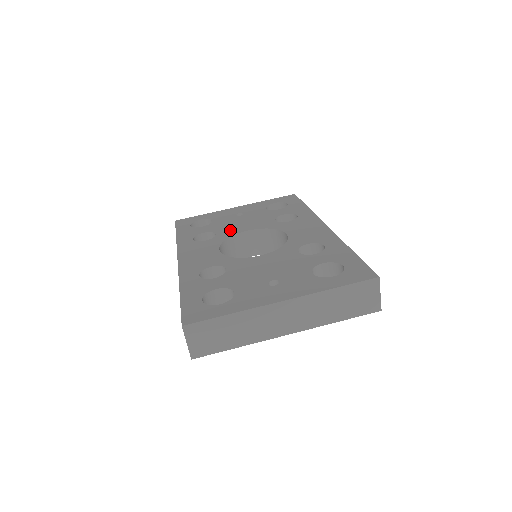
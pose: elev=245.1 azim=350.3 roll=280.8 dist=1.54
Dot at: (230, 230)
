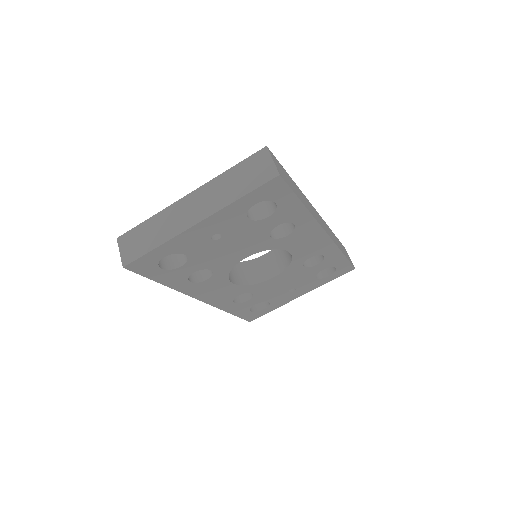
Dot at: occluded
